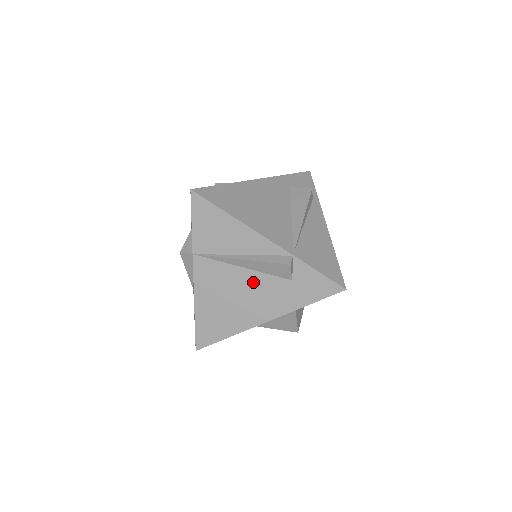
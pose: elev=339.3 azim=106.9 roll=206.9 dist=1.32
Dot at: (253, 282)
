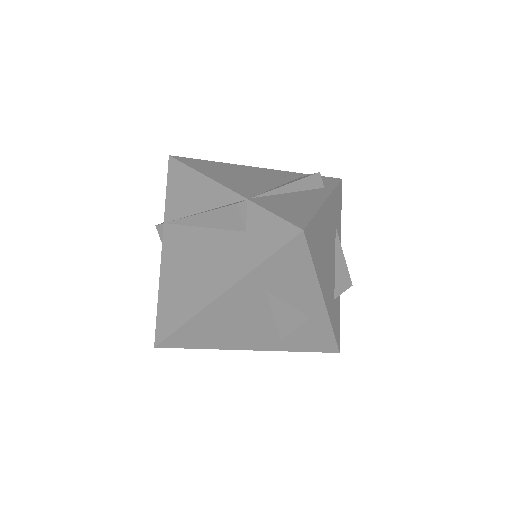
Dot at: (210, 243)
